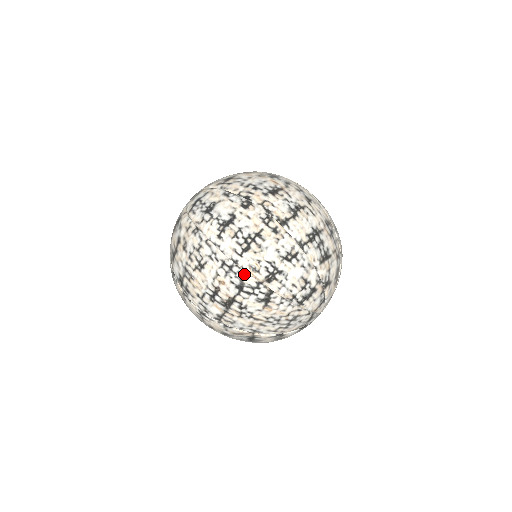
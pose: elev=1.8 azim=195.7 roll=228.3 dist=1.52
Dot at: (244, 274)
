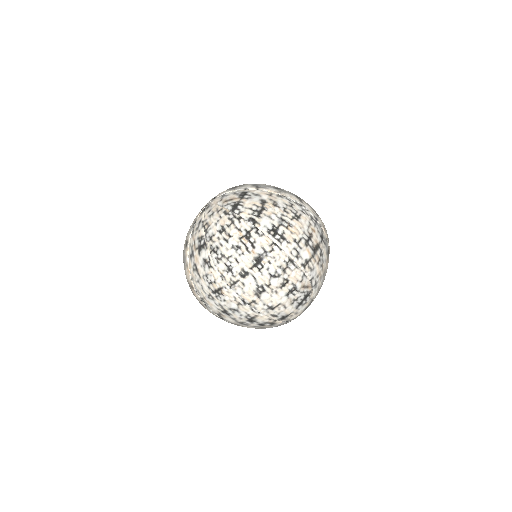
Dot at: (322, 228)
